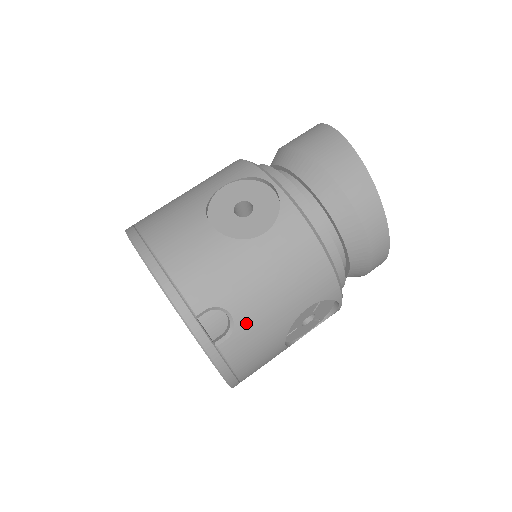
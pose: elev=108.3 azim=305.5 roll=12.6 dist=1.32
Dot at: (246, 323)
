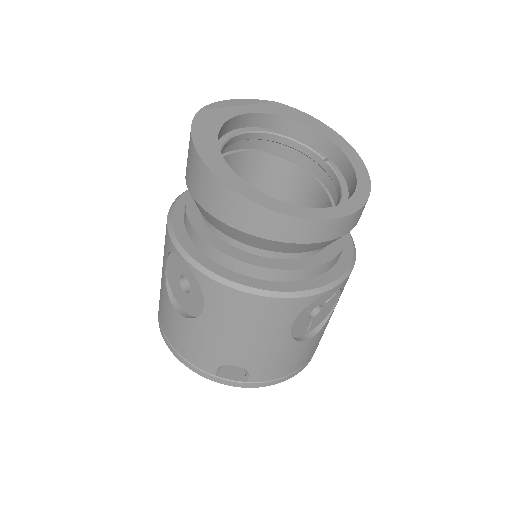
Dot at: (251, 363)
